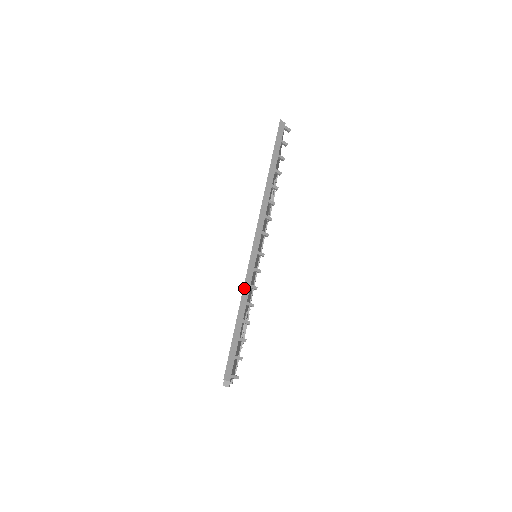
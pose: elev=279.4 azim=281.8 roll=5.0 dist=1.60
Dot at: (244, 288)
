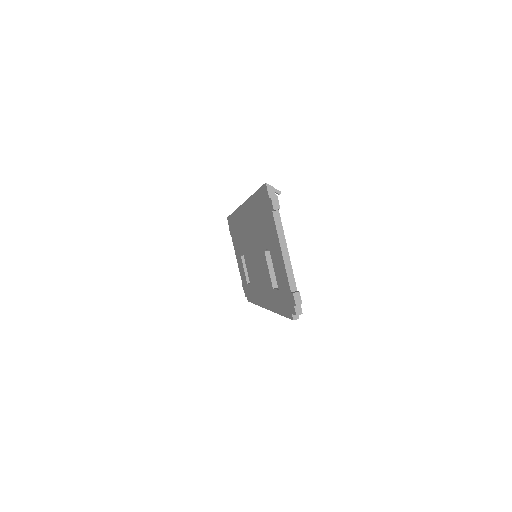
Dot at: (249, 199)
